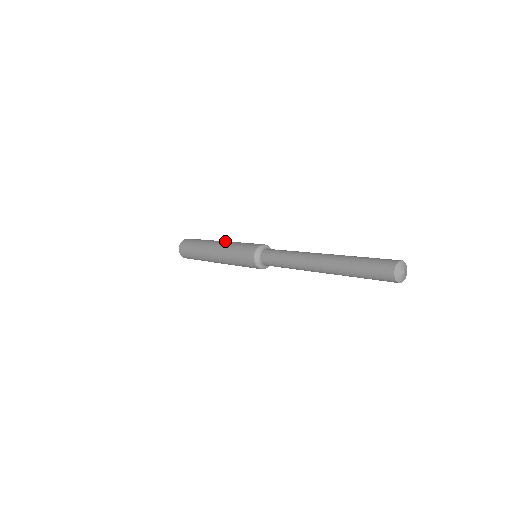
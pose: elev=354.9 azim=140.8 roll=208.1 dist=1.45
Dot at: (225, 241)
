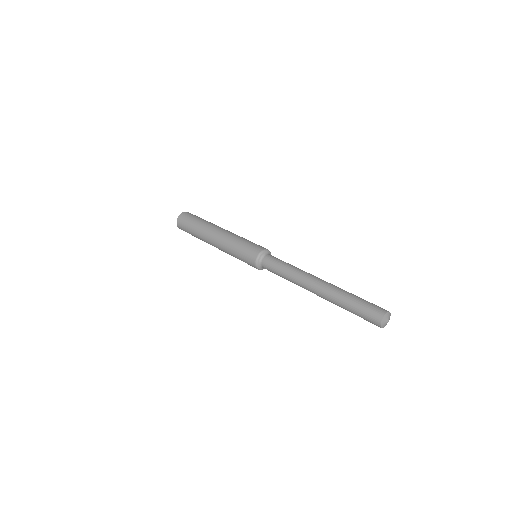
Dot at: (219, 236)
